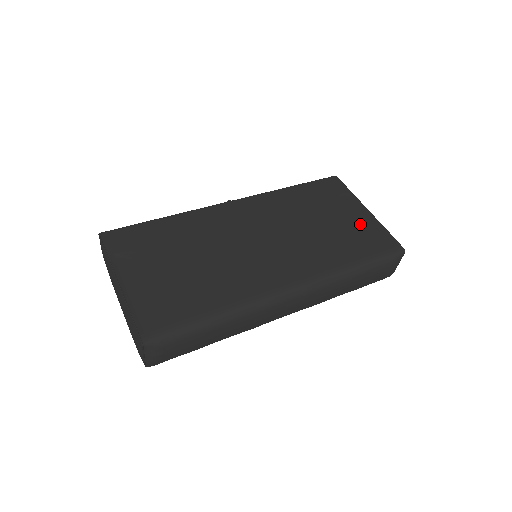
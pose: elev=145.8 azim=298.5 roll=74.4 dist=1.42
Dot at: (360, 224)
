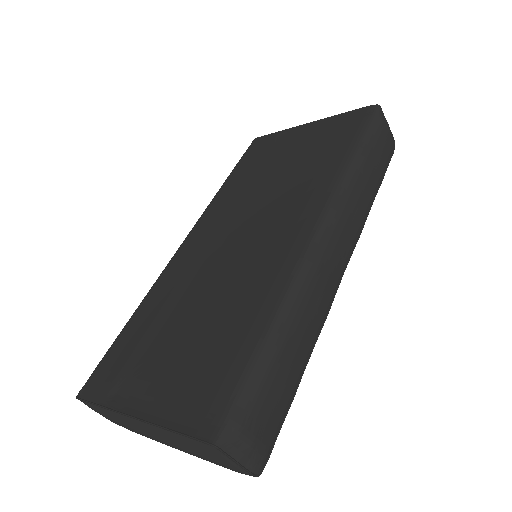
Dot at: (315, 135)
